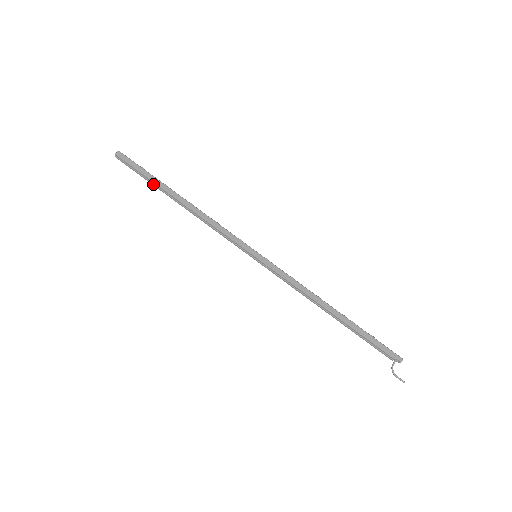
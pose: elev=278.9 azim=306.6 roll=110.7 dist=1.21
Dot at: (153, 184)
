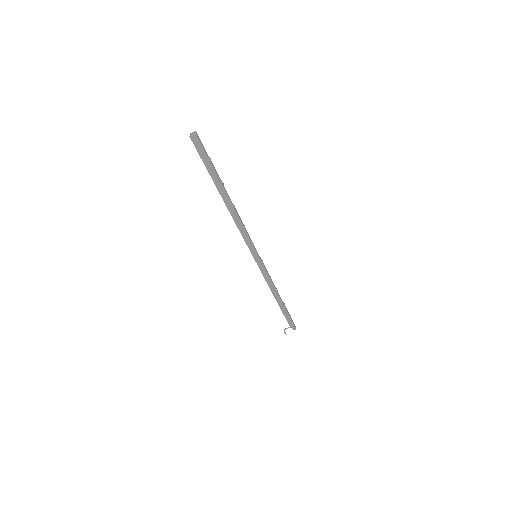
Dot at: (211, 176)
